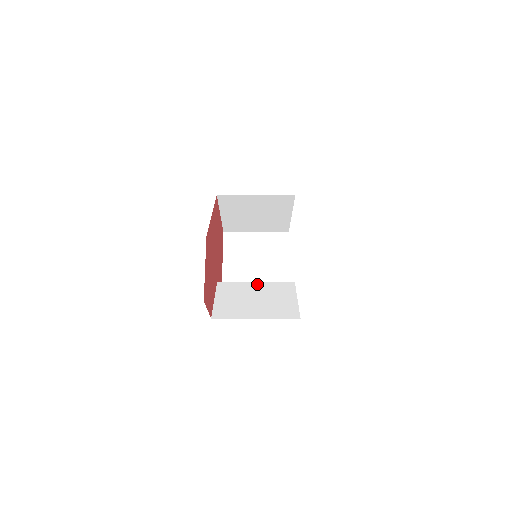
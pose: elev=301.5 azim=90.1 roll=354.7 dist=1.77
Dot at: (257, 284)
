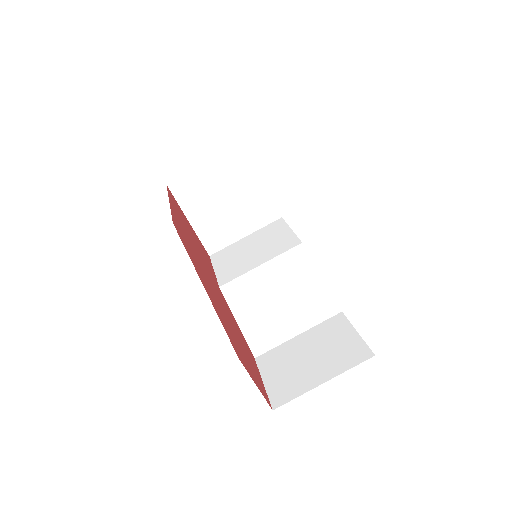
Dot at: (264, 269)
